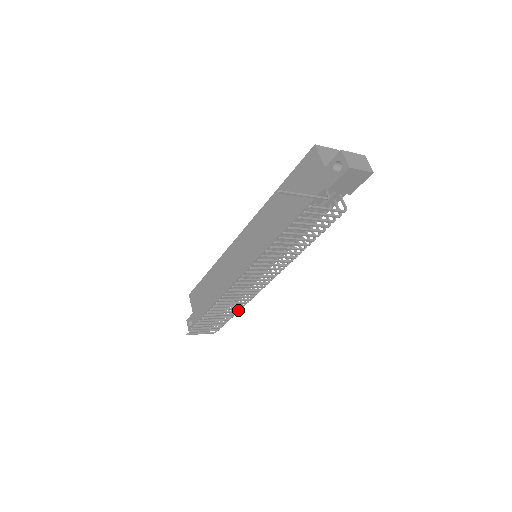
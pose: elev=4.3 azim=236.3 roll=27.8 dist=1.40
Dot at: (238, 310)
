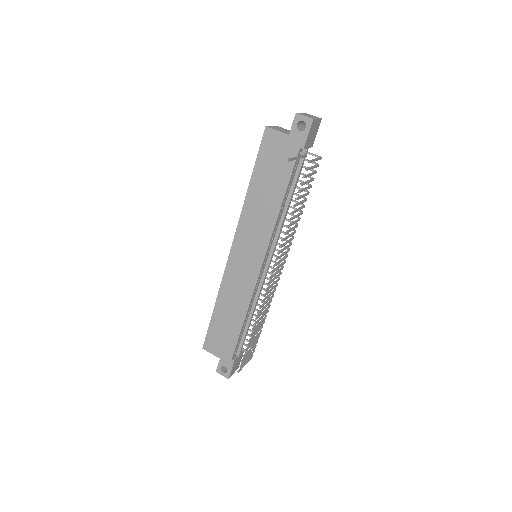
Dot at: (265, 315)
